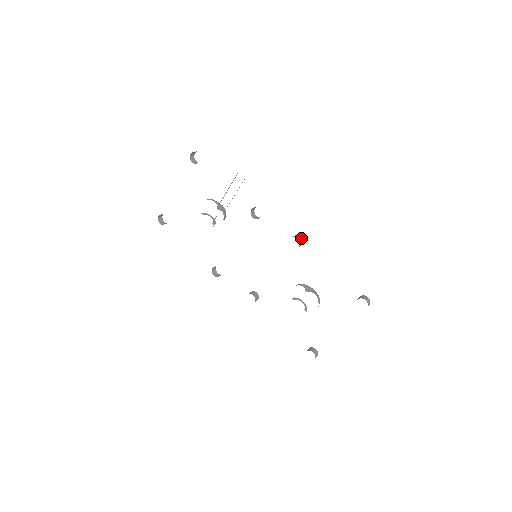
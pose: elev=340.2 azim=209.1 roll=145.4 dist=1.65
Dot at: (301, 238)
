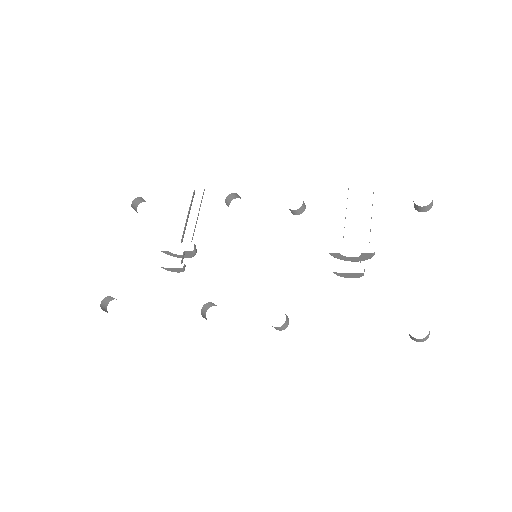
Dot at: occluded
